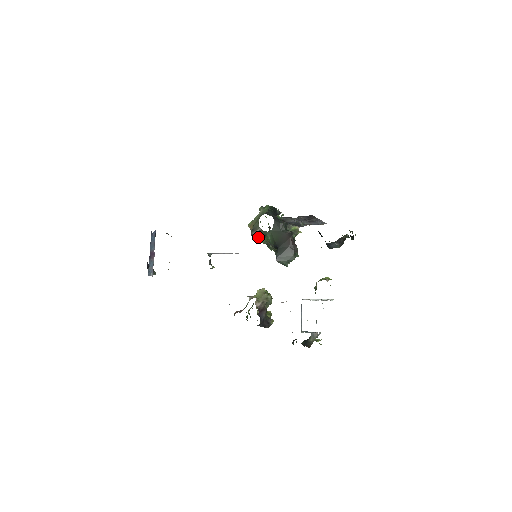
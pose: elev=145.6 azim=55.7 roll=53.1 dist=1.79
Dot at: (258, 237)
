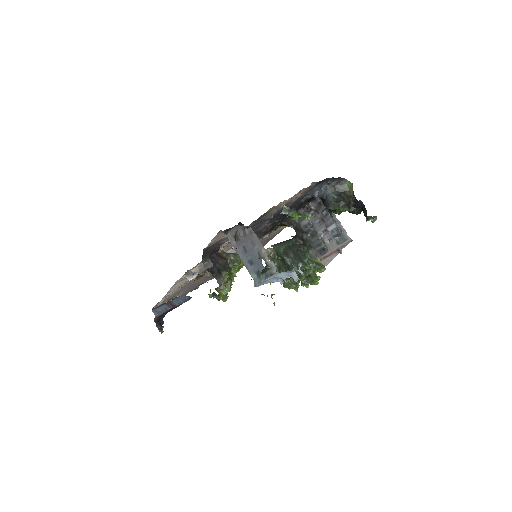
Dot at: occluded
